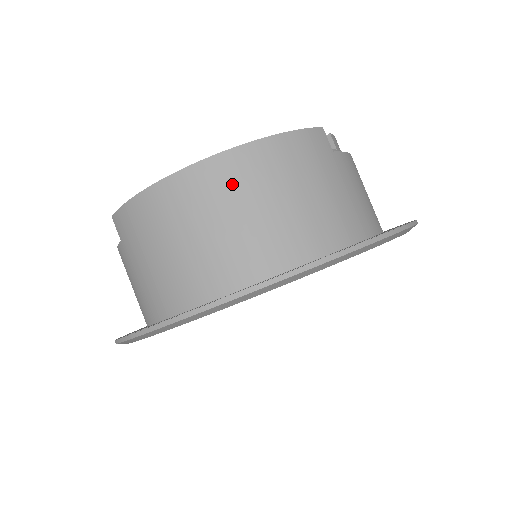
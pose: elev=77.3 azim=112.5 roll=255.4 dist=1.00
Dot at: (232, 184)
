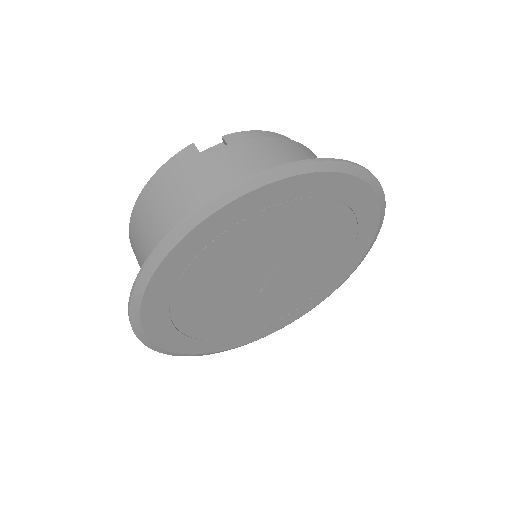
Dot at: (140, 225)
